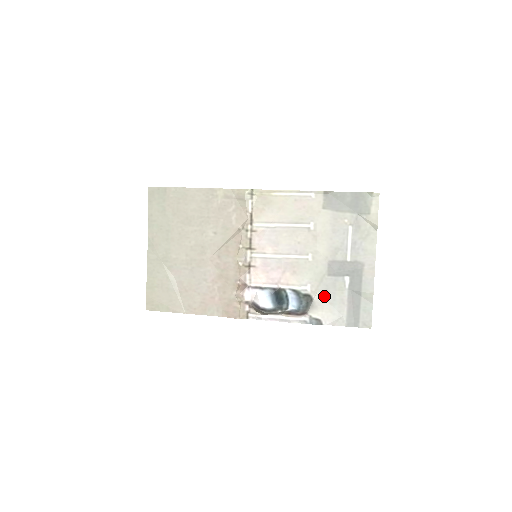
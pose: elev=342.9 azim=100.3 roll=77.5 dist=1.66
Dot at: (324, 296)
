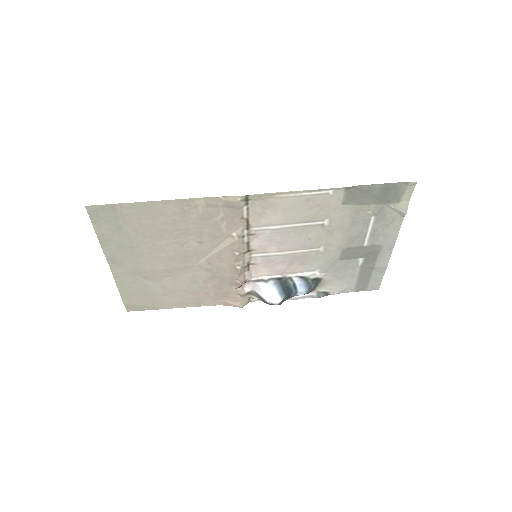
Dot at: (334, 275)
